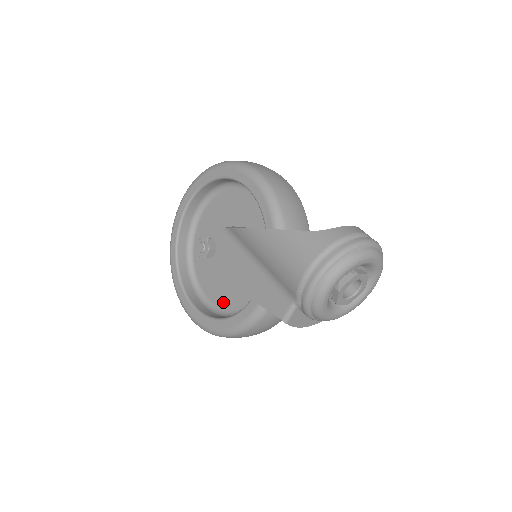
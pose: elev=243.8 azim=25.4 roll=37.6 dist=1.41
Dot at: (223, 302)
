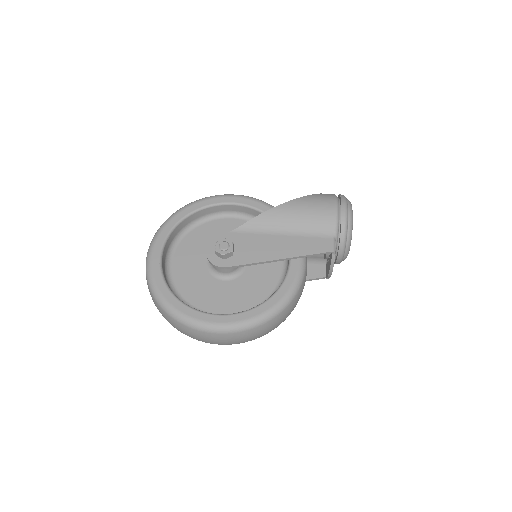
Dot at: (245, 305)
